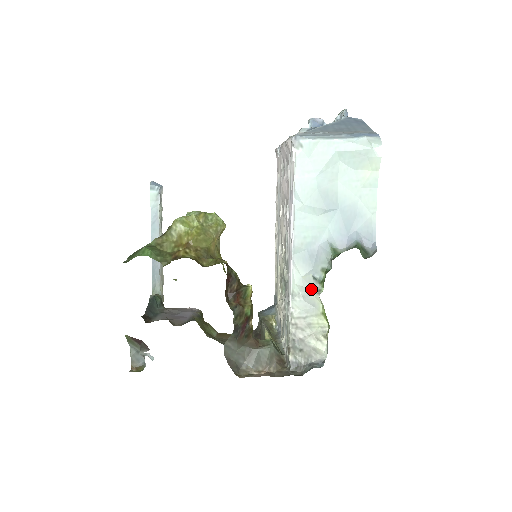
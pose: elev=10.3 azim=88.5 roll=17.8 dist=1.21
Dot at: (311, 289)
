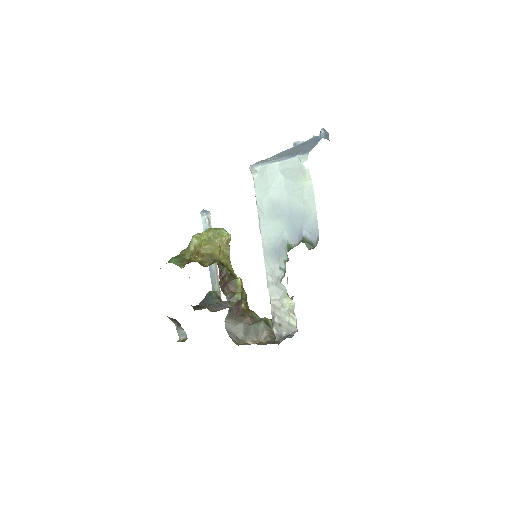
Dot at: (278, 277)
